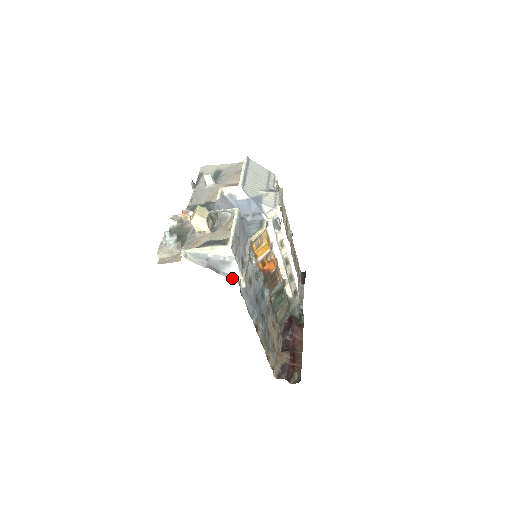
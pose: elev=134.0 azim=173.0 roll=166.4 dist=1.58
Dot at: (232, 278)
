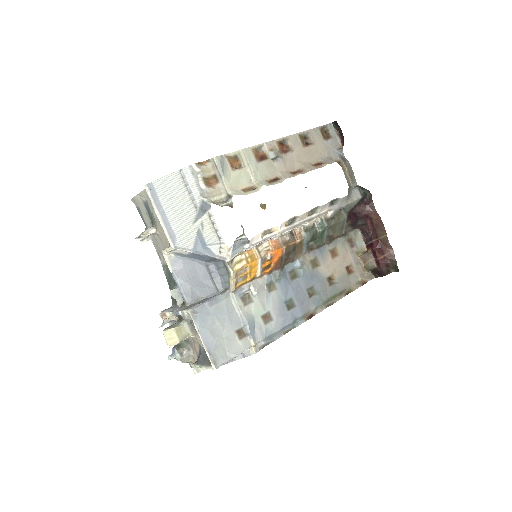
Dot at: (246, 354)
